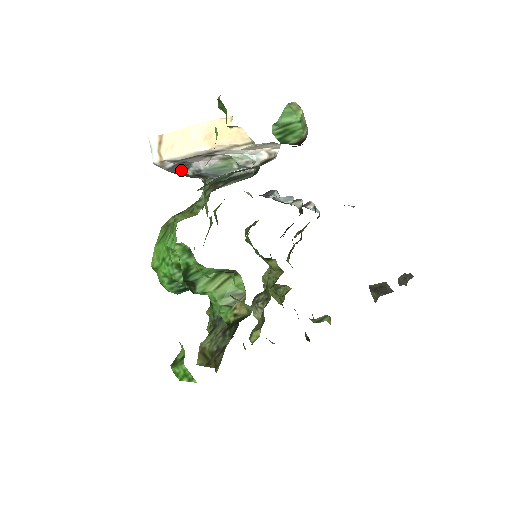
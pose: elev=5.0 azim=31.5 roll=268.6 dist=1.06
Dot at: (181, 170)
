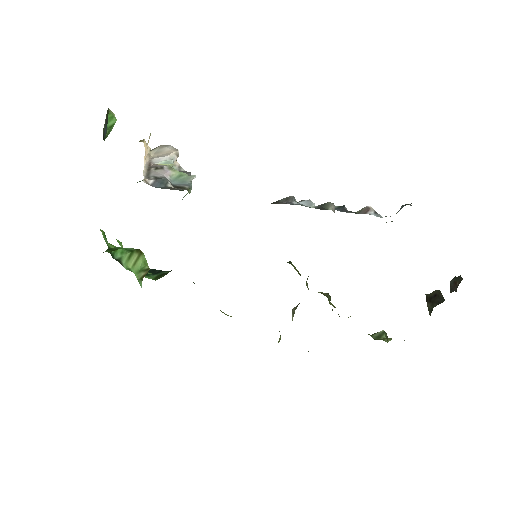
Dot at: (164, 185)
